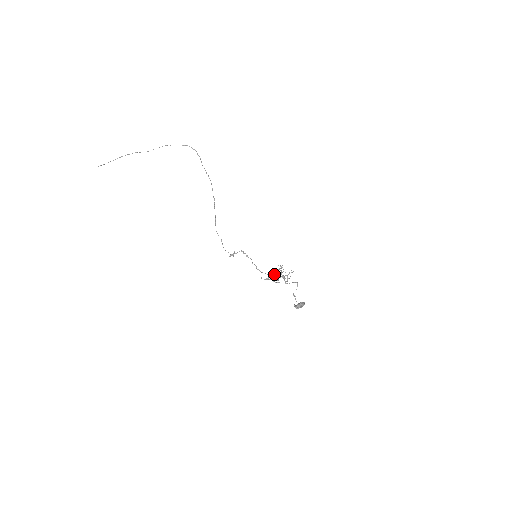
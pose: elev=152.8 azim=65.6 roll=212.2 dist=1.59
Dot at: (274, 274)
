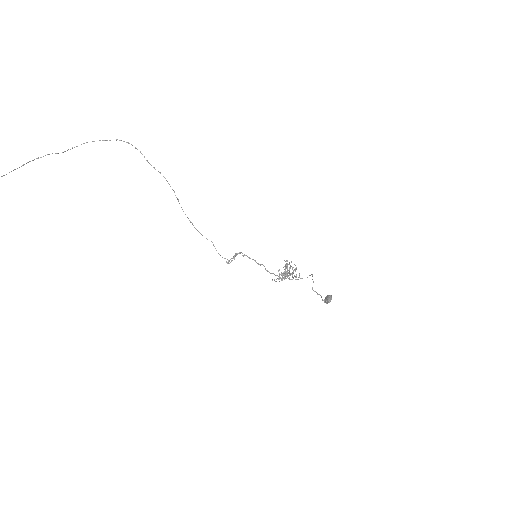
Dot at: (283, 272)
